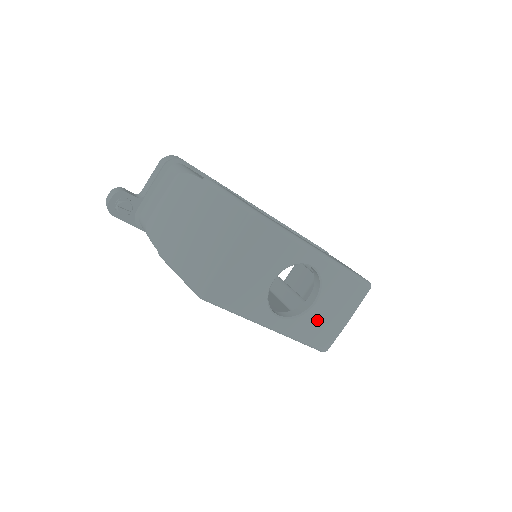
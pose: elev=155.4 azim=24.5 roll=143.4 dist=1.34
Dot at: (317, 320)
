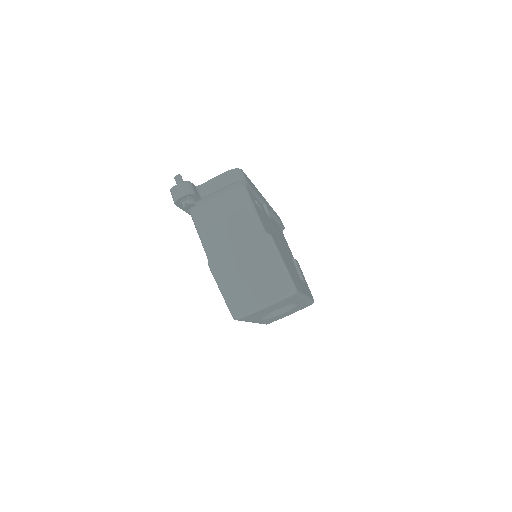
Dot at: (276, 317)
